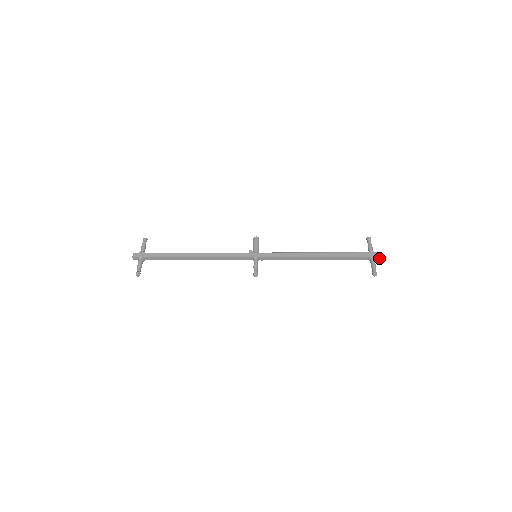
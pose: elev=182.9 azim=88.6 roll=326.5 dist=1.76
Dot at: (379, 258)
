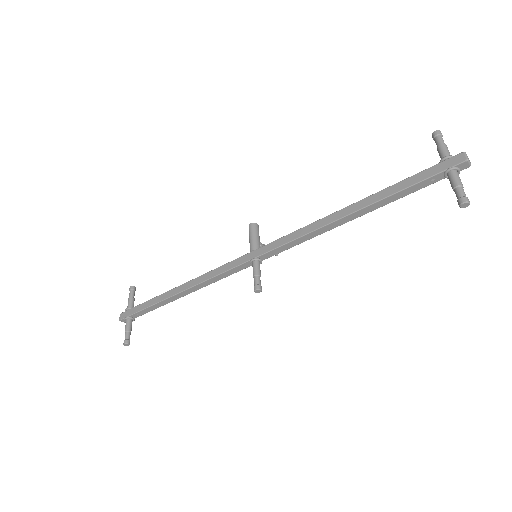
Dot at: (466, 164)
